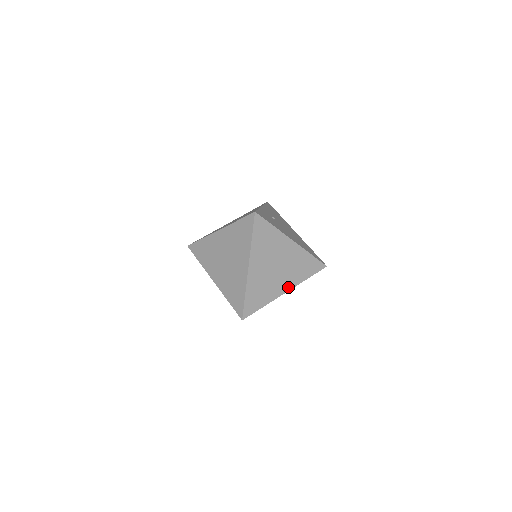
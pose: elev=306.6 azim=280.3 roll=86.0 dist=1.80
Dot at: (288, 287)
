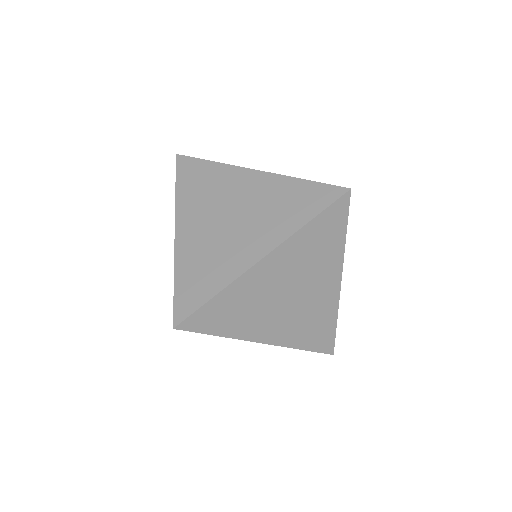
Dot at: (273, 338)
